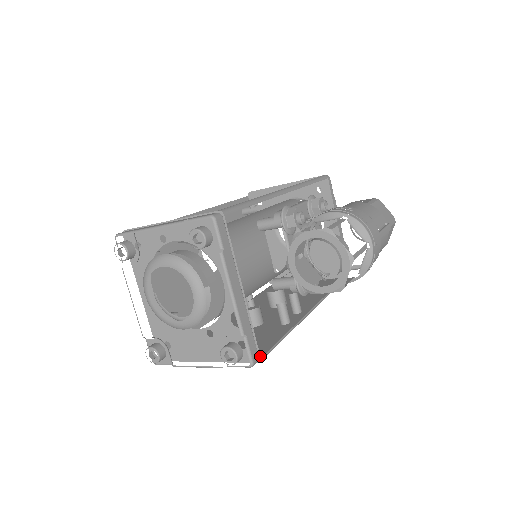
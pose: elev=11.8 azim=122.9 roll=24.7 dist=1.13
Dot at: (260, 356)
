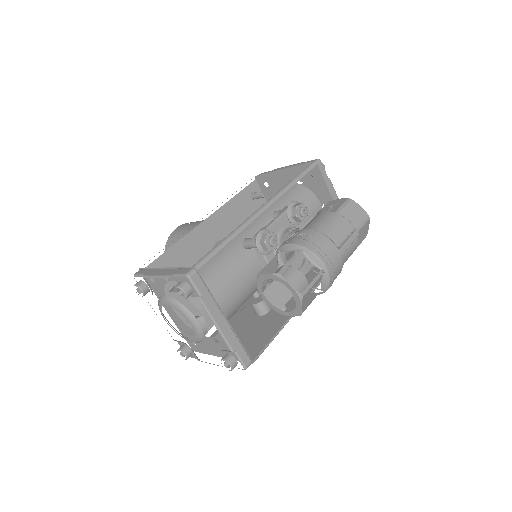
Dot at: occluded
